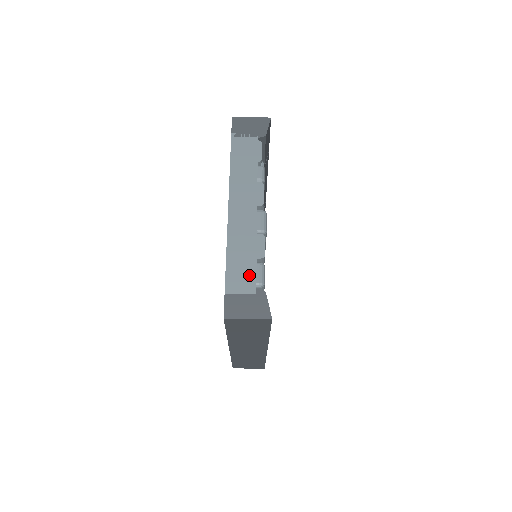
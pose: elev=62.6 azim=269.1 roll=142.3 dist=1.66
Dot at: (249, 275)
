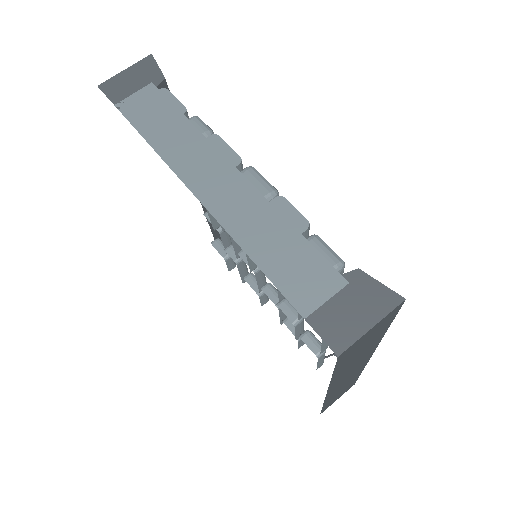
Dot at: (313, 264)
